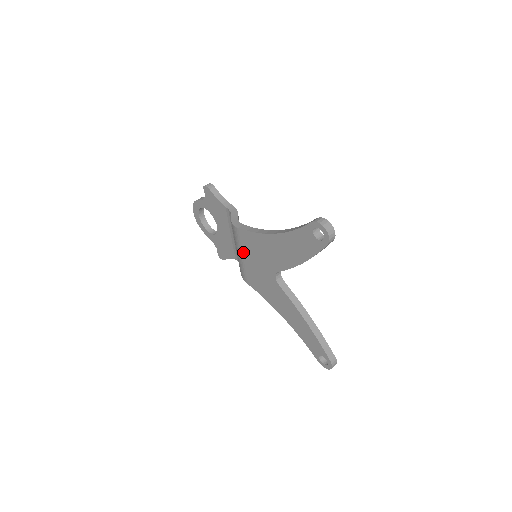
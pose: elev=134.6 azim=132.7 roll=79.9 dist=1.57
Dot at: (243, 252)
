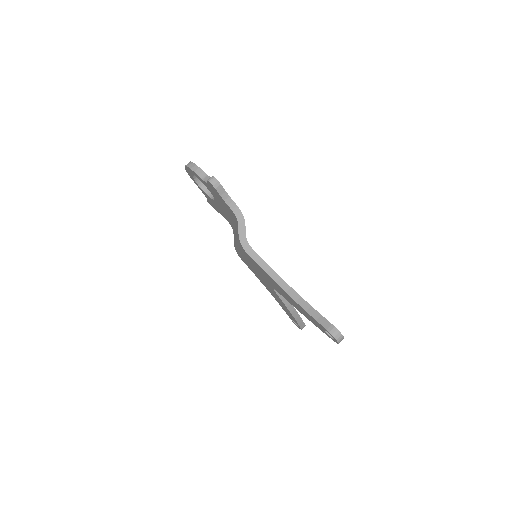
Dot at: (245, 257)
